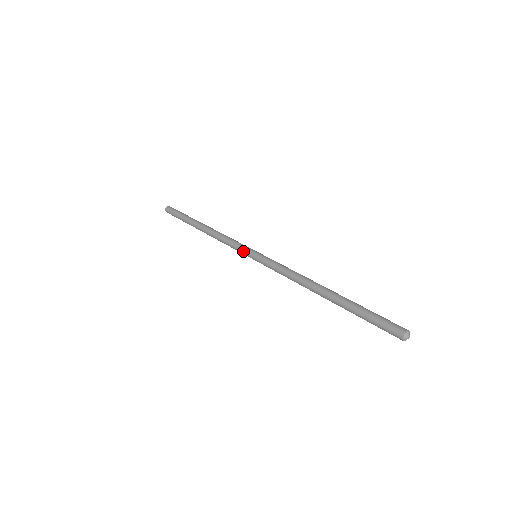
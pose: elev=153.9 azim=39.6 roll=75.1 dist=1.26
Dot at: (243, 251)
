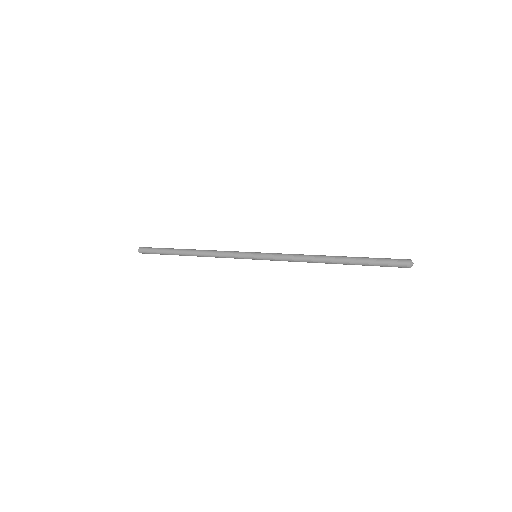
Dot at: (243, 258)
